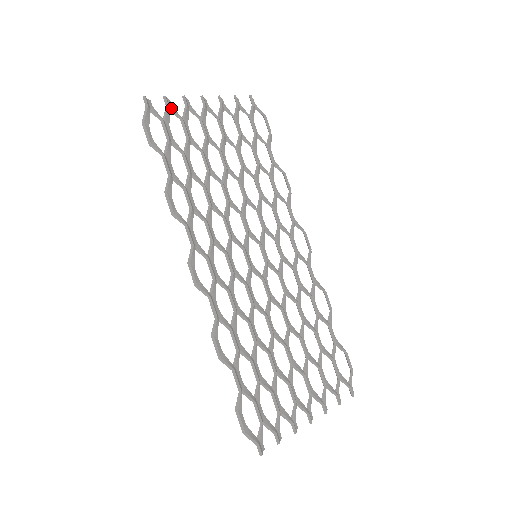
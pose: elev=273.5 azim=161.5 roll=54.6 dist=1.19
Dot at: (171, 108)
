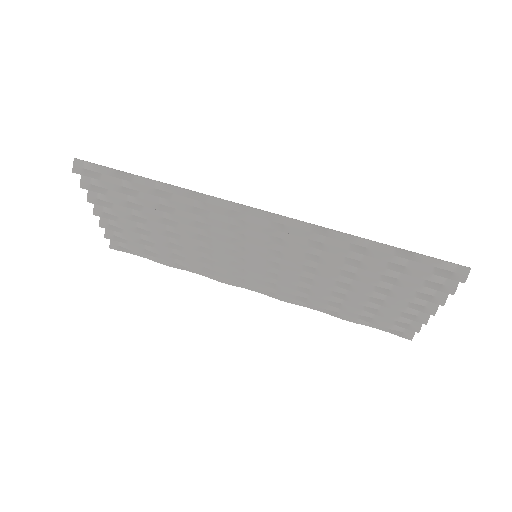
Dot at: (91, 185)
